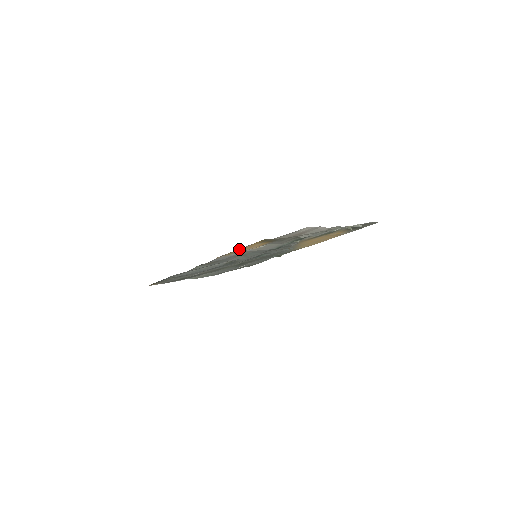
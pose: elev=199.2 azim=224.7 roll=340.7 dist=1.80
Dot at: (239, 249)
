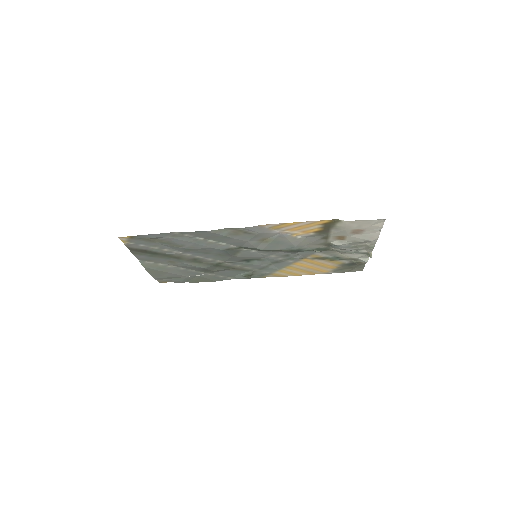
Dot at: (296, 223)
